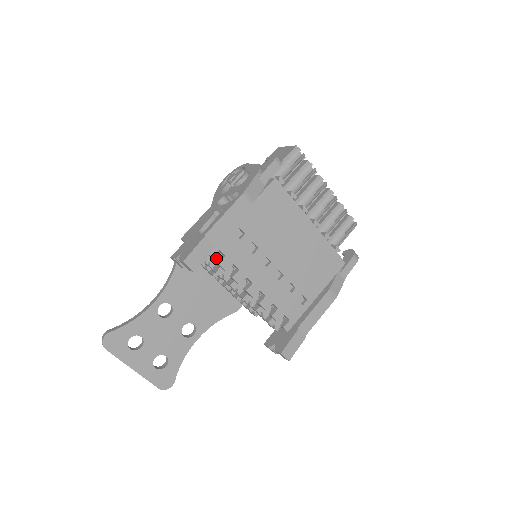
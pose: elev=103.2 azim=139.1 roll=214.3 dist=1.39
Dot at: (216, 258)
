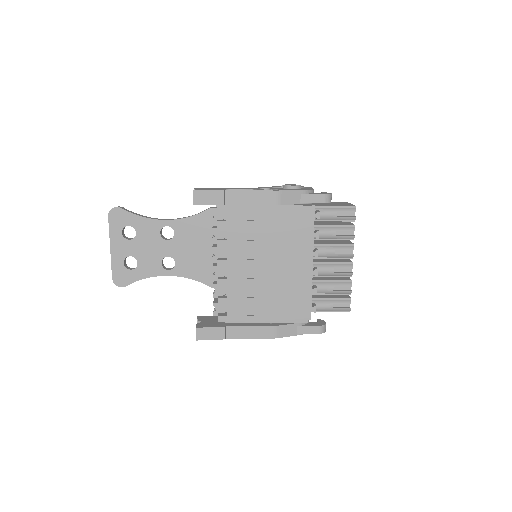
Dot at: (221, 218)
